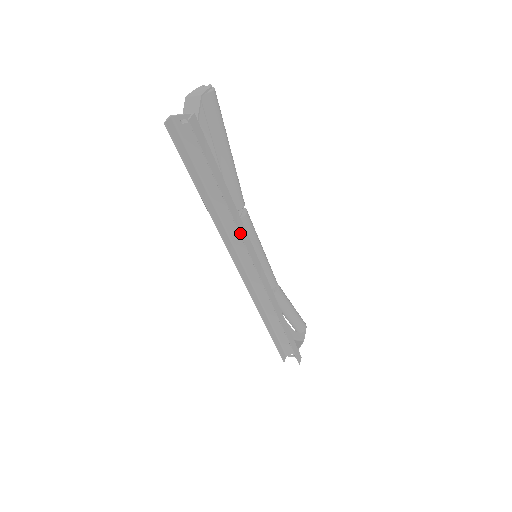
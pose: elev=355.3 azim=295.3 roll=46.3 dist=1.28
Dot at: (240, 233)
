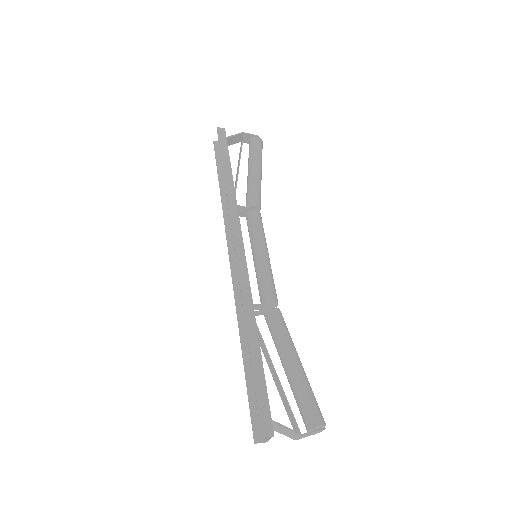
Dot at: (228, 202)
